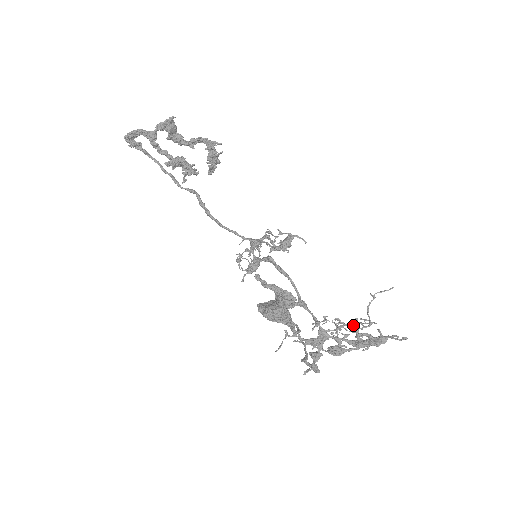
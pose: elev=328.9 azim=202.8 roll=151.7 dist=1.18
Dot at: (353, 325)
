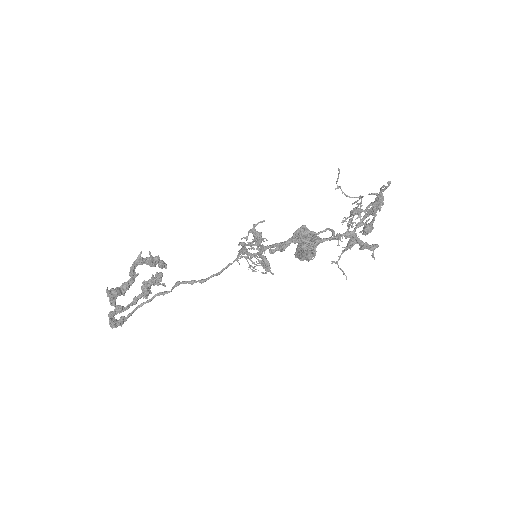
Dot at: (355, 214)
